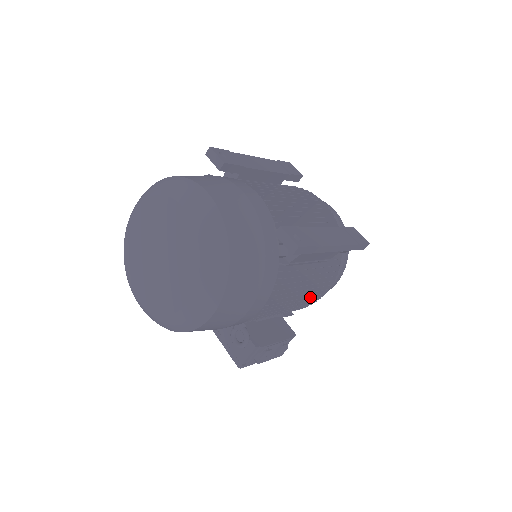
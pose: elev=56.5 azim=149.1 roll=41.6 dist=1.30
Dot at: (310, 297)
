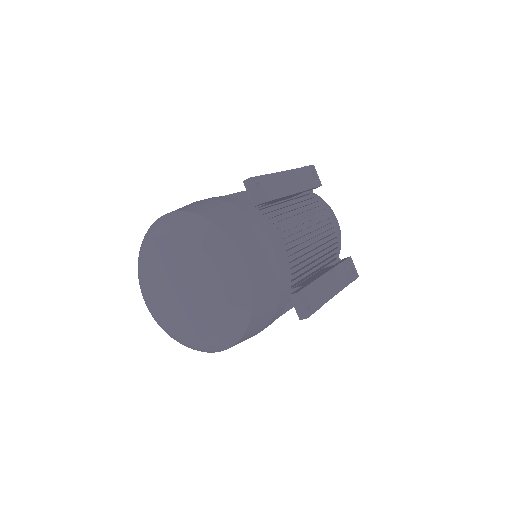
Dot at: occluded
